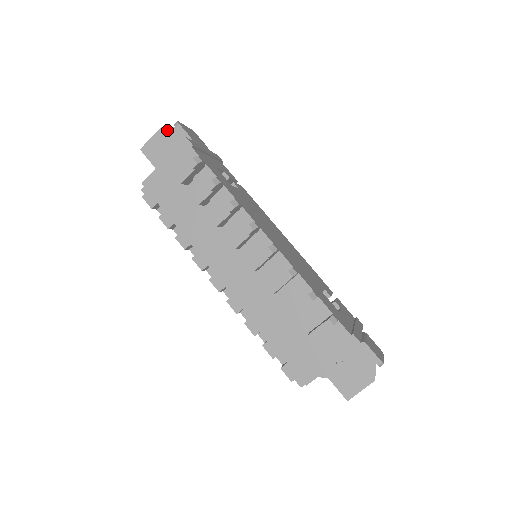
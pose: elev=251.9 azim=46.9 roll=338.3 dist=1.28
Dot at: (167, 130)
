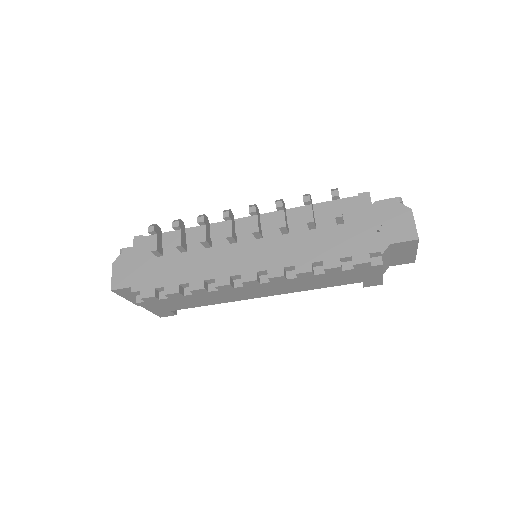
Dot at: (118, 260)
